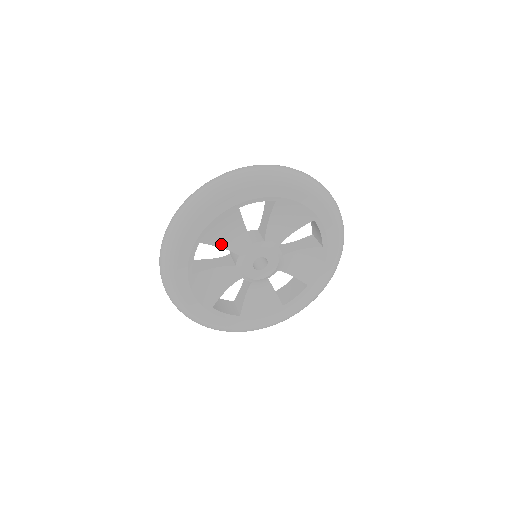
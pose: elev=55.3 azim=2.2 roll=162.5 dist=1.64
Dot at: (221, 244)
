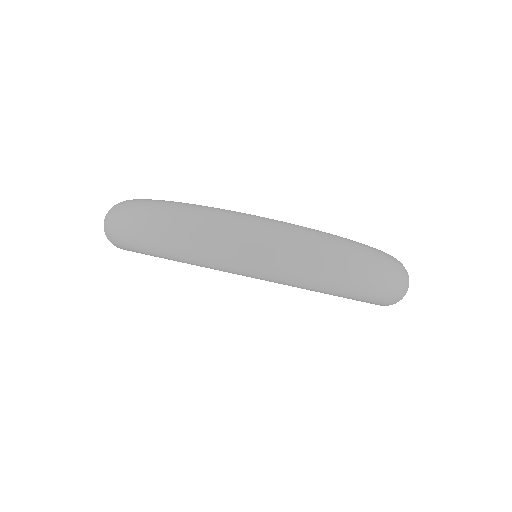
Dot at: occluded
